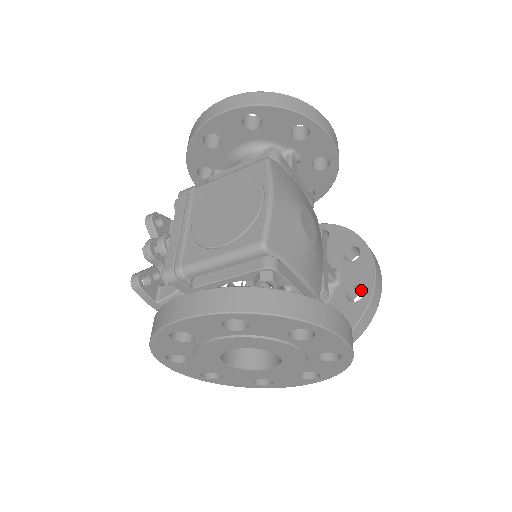
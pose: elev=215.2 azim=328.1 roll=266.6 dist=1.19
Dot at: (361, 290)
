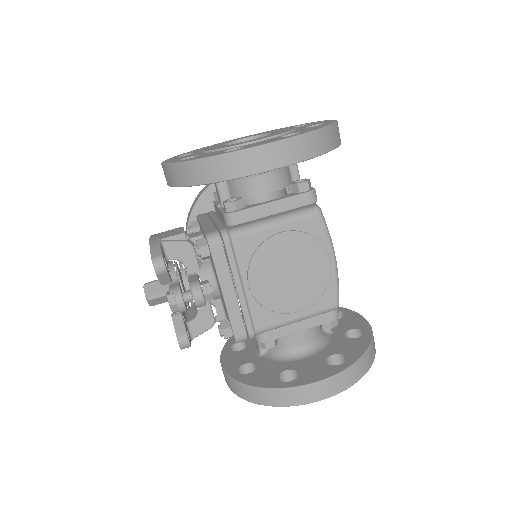
Dot at: occluded
